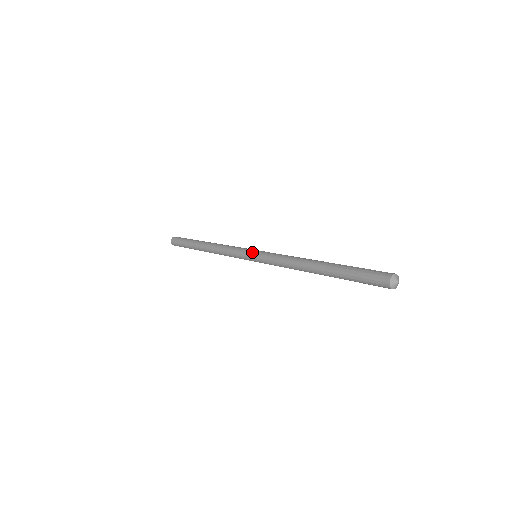
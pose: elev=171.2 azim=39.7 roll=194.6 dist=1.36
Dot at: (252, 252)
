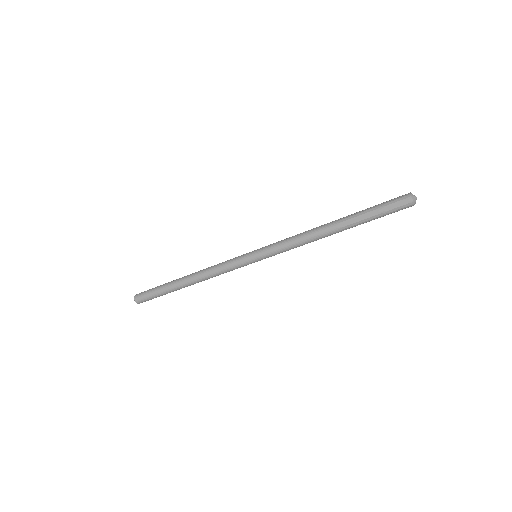
Dot at: (252, 252)
